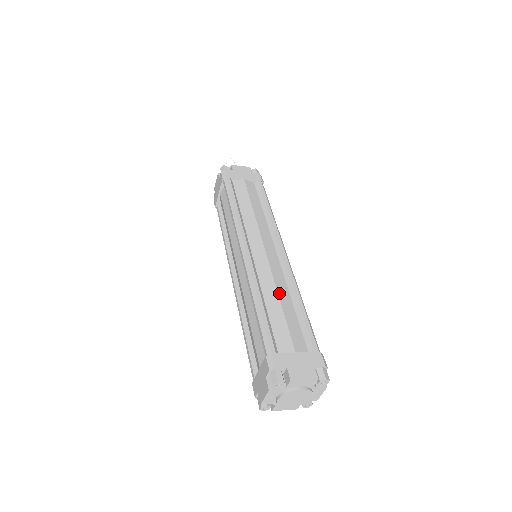
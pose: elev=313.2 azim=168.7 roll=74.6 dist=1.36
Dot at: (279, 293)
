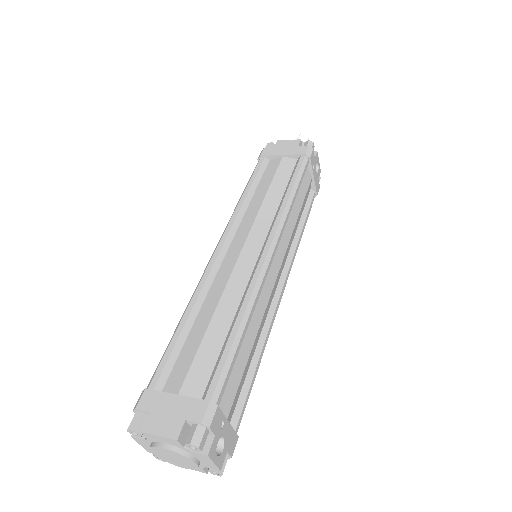
Dot at: (218, 308)
